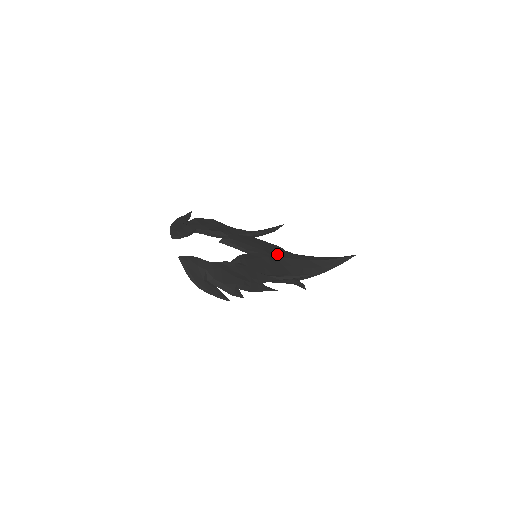
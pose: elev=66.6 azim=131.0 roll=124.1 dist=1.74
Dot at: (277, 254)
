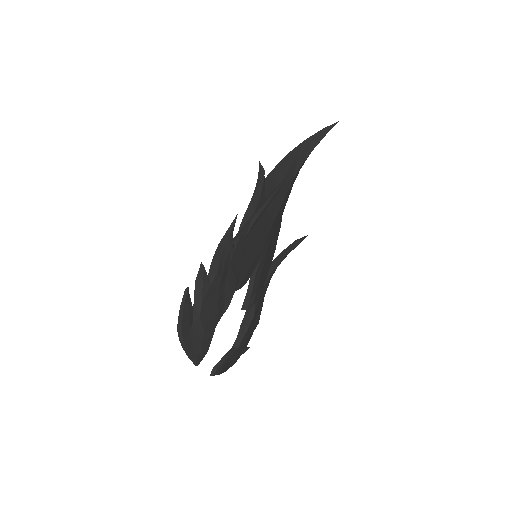
Dot at: (270, 219)
